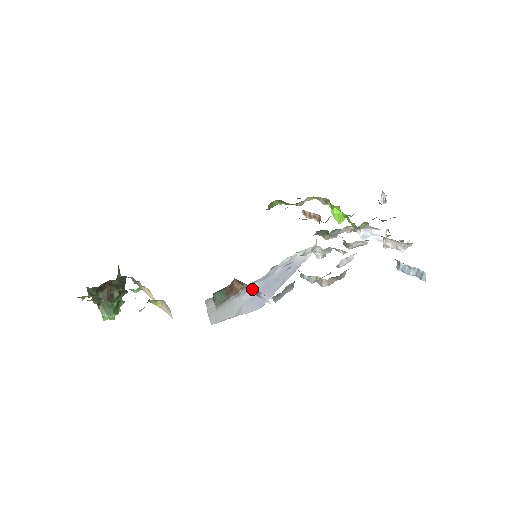
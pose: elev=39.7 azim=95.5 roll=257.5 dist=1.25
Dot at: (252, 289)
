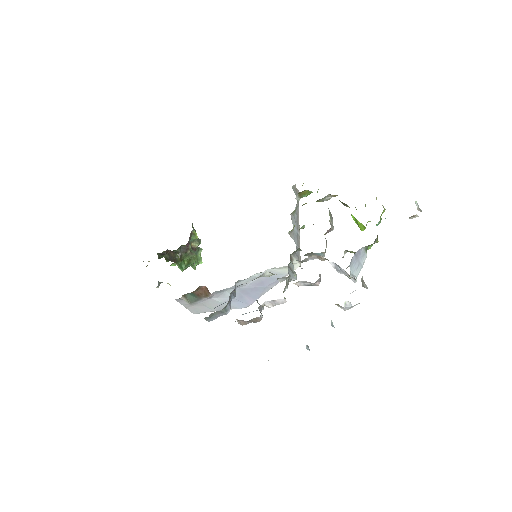
Dot at: occluded
